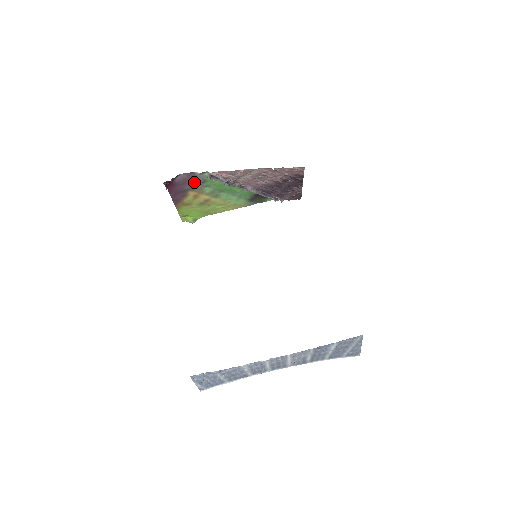
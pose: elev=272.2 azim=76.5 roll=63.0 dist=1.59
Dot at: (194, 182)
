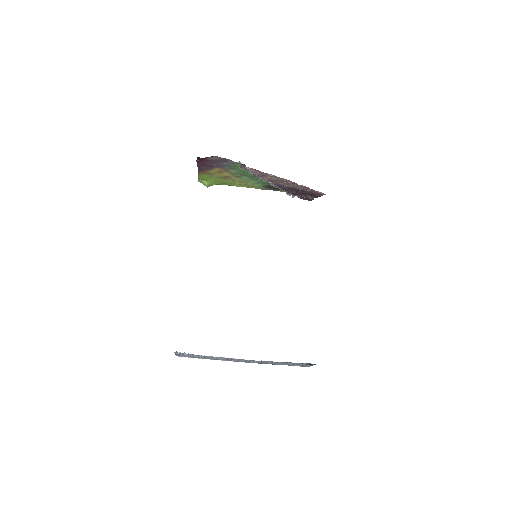
Dot at: (224, 164)
